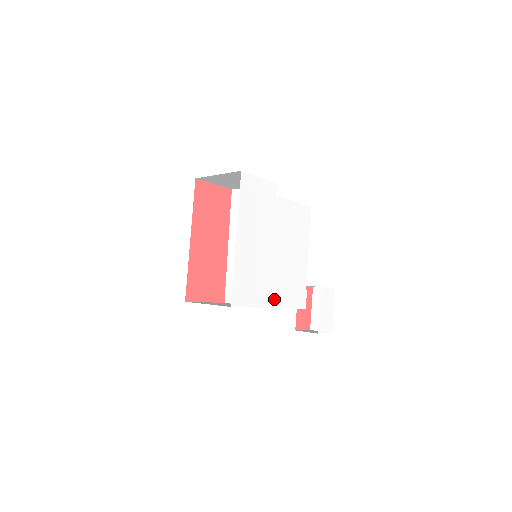
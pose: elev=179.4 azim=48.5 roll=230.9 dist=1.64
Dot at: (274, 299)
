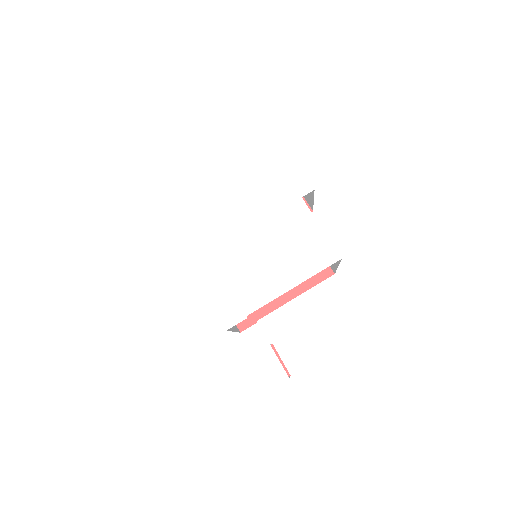
Dot at: (203, 268)
